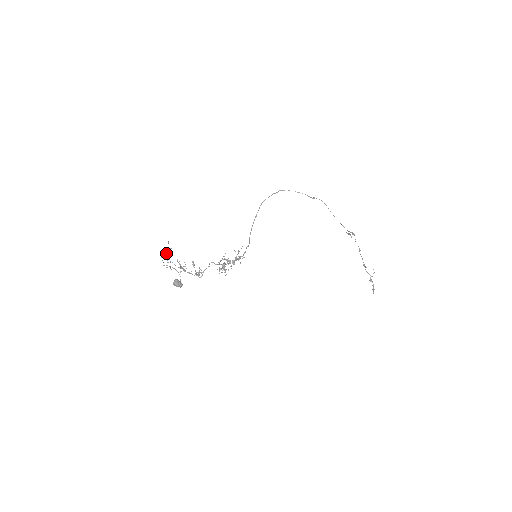
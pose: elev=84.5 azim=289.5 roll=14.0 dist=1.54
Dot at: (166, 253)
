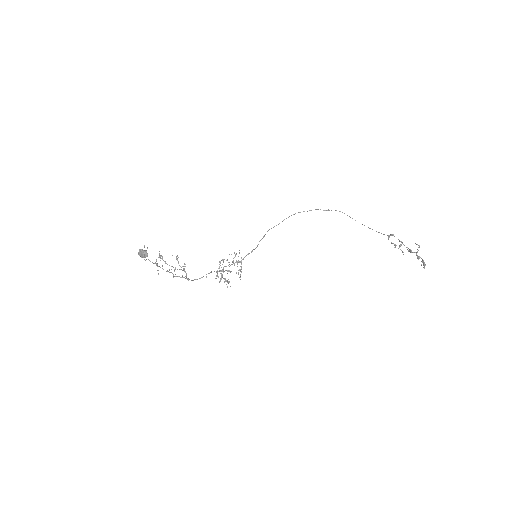
Dot at: (156, 261)
